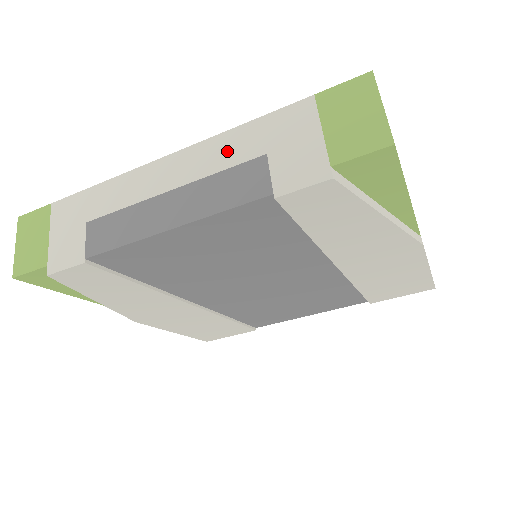
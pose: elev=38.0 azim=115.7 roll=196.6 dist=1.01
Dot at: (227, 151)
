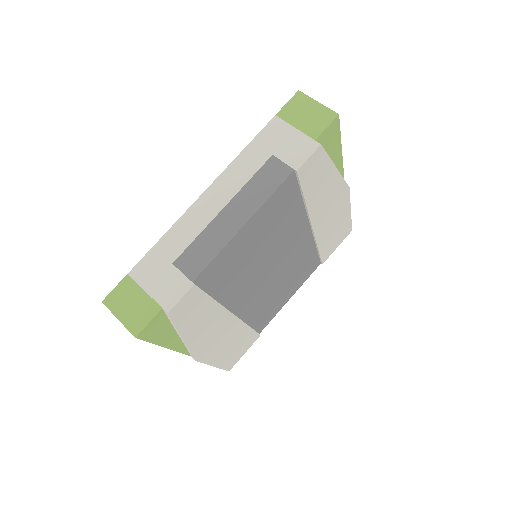
Dot at: (245, 167)
